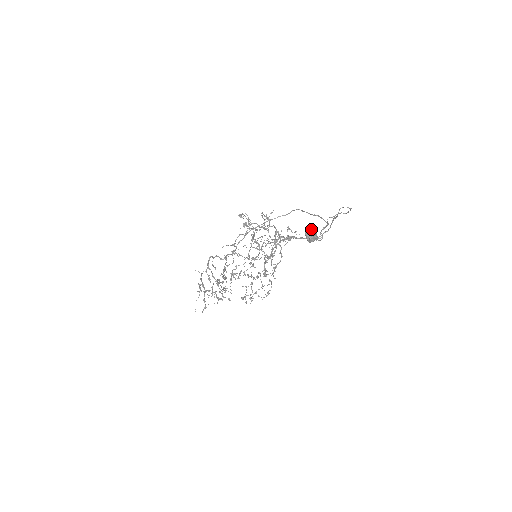
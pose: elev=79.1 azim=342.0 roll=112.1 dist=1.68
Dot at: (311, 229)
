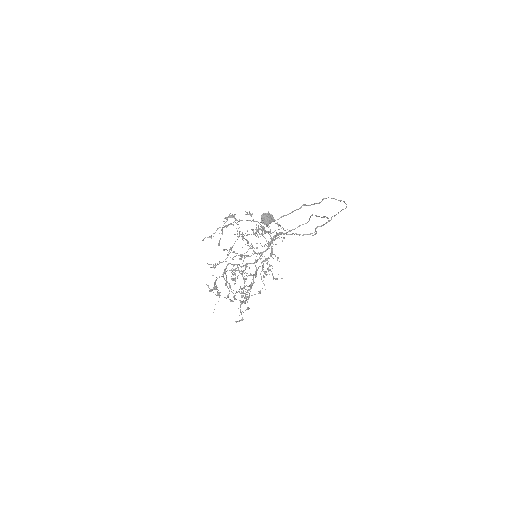
Dot at: occluded
